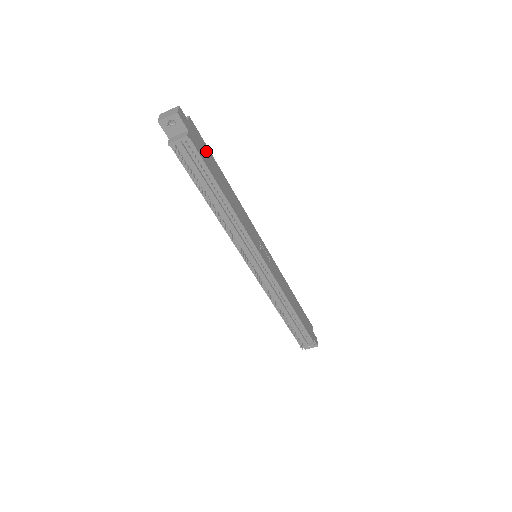
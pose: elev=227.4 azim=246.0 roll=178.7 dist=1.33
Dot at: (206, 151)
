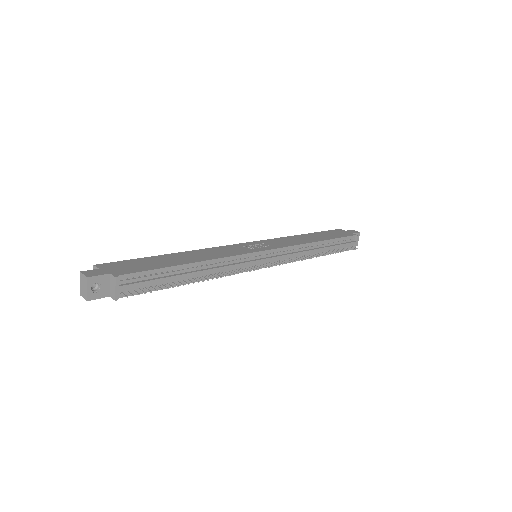
Dot at: (136, 263)
